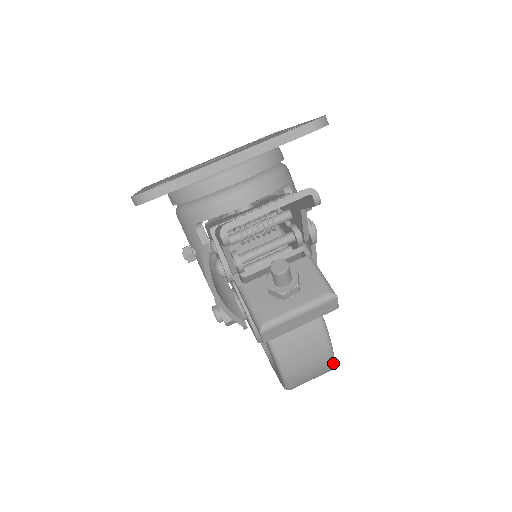
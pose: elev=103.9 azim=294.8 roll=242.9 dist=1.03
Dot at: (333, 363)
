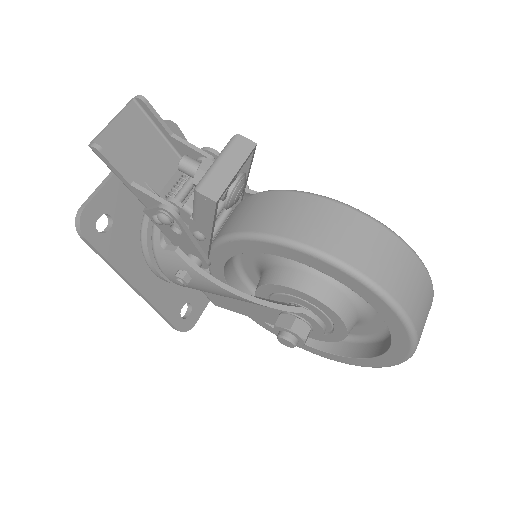
Dot at: (373, 219)
